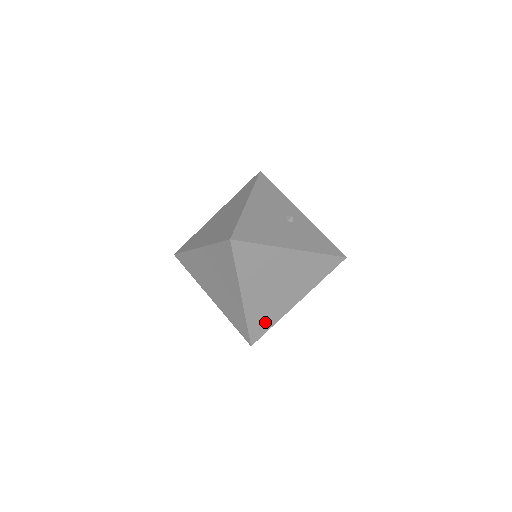
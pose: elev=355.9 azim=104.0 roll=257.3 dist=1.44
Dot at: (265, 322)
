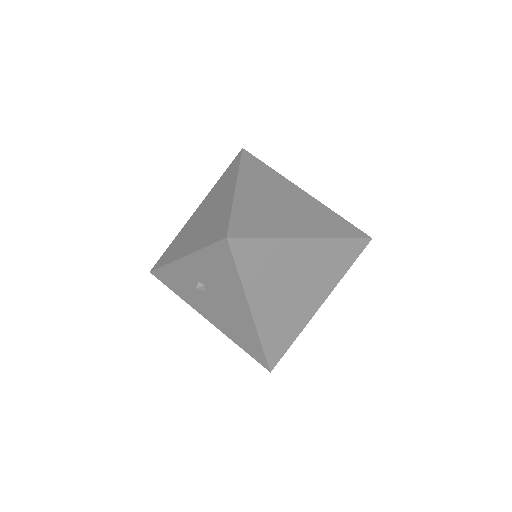
Dot at: (257, 226)
